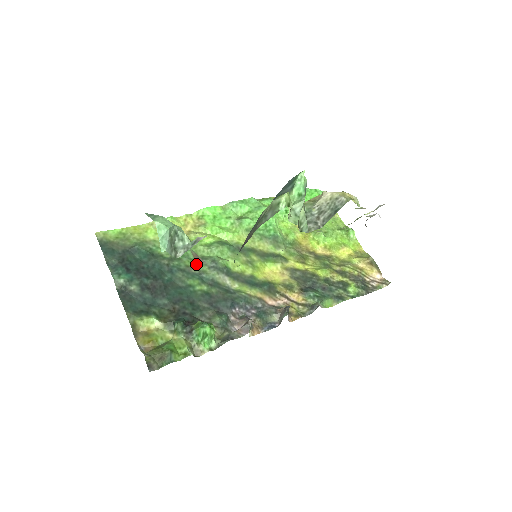
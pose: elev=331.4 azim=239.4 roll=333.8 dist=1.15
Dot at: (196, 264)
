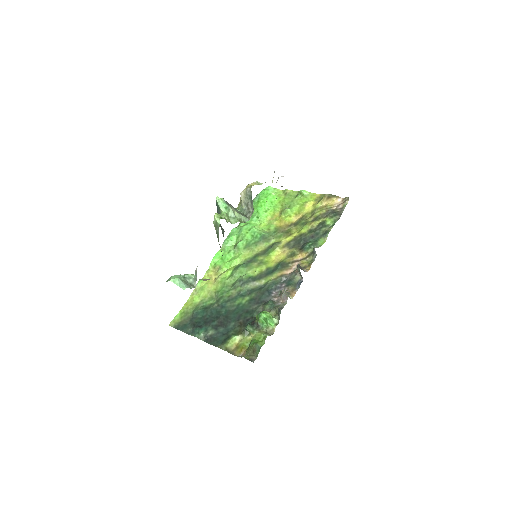
Dot at: (232, 291)
